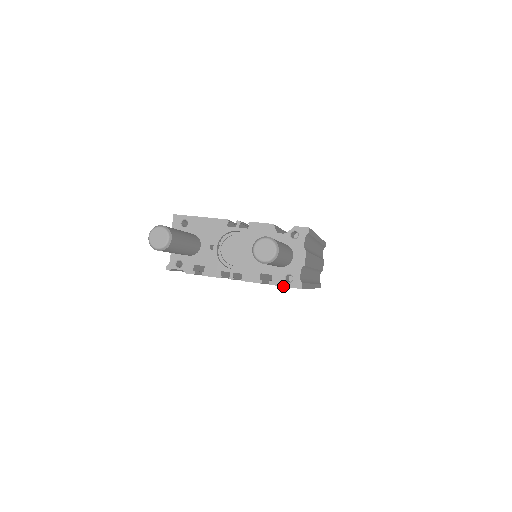
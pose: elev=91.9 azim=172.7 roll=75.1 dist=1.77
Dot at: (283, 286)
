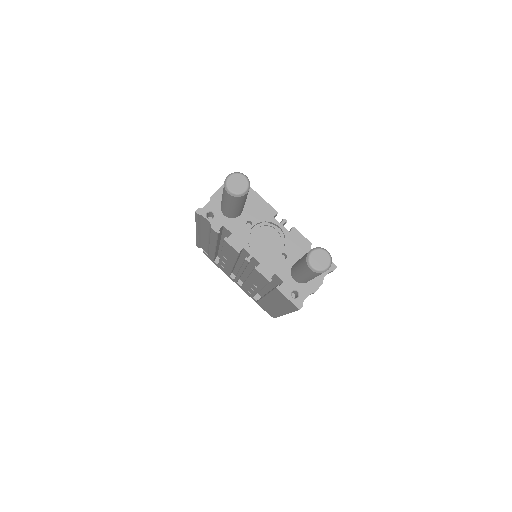
Dot at: (286, 297)
